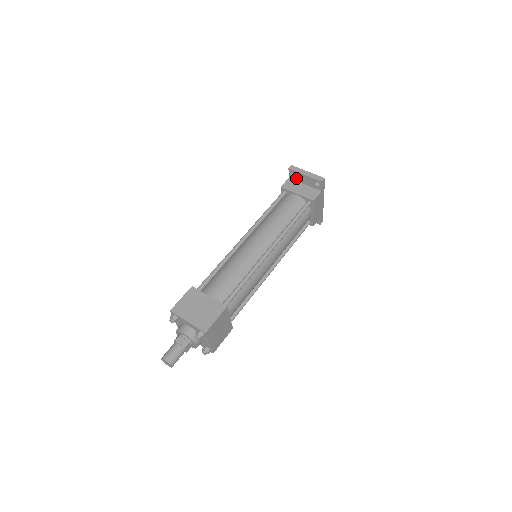
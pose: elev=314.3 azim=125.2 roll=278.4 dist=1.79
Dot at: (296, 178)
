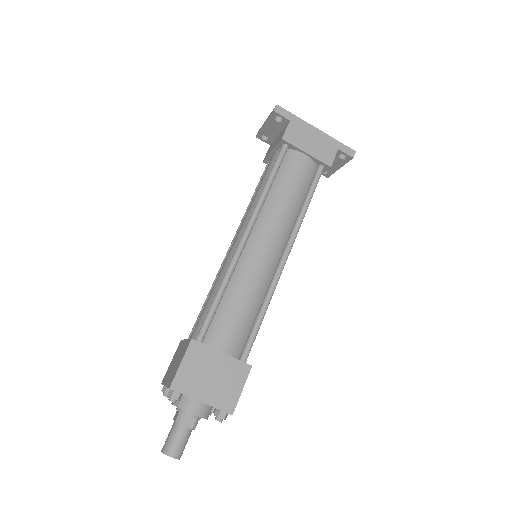
Dot at: (270, 138)
